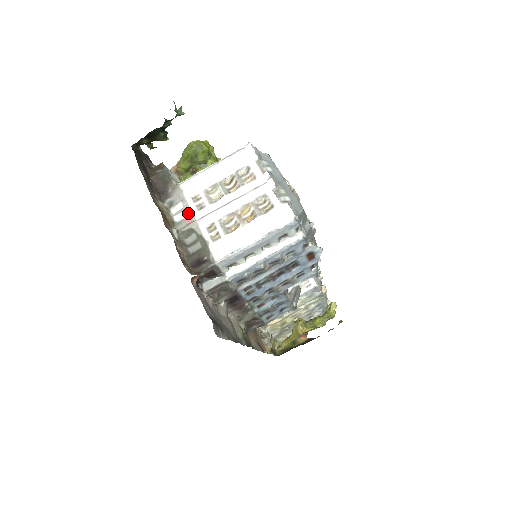
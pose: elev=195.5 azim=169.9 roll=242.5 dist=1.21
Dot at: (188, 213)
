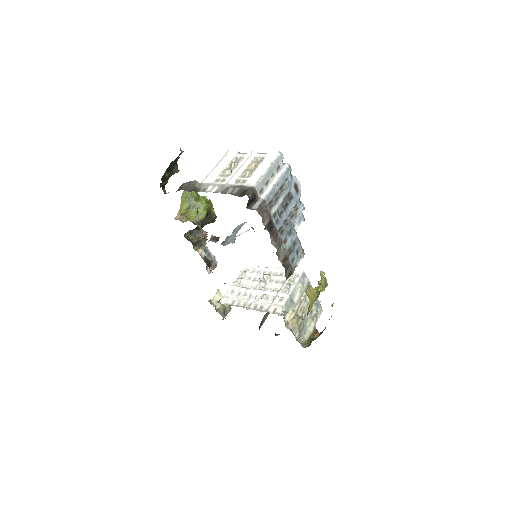
Dot at: (218, 185)
